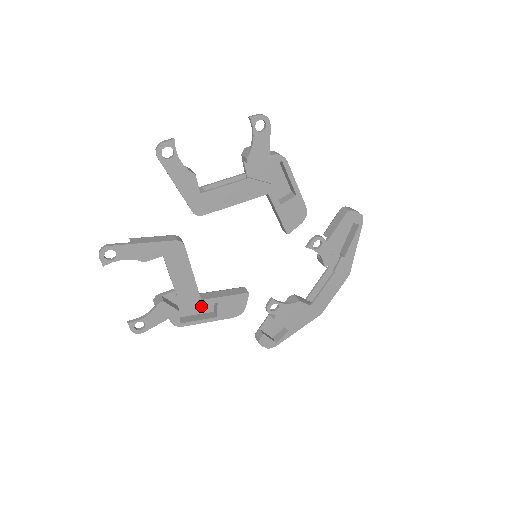
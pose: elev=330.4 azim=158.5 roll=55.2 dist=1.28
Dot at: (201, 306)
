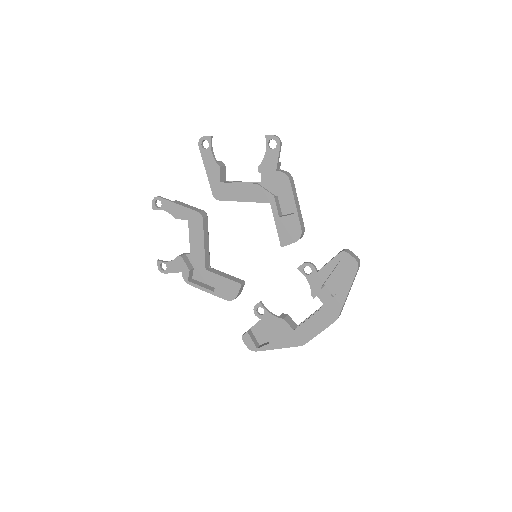
Dot at: (210, 278)
